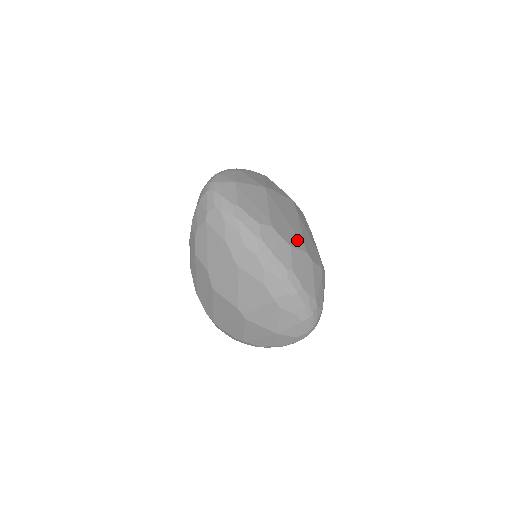
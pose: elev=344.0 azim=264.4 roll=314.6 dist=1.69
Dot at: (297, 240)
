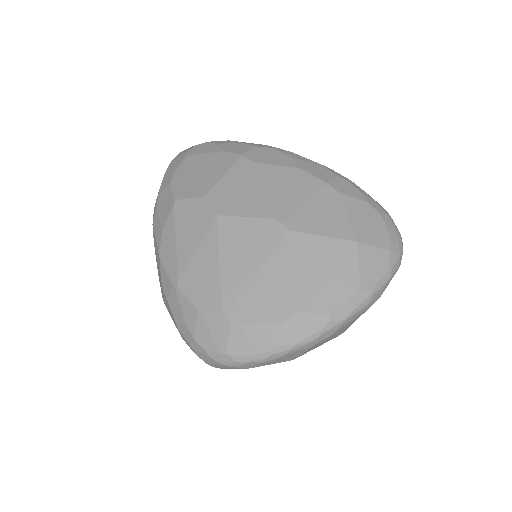
Dot at: occluded
